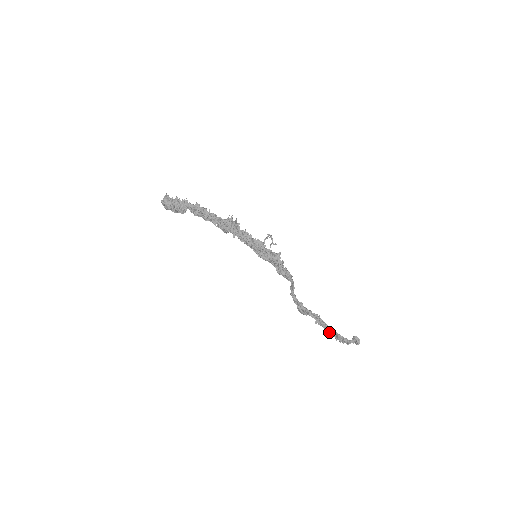
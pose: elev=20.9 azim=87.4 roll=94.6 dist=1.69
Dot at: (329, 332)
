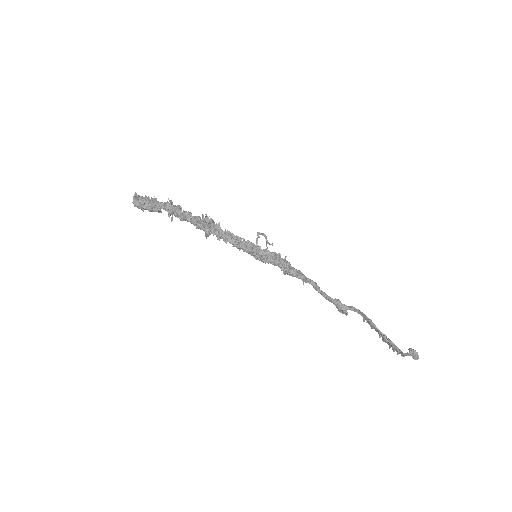
Dot at: (379, 336)
